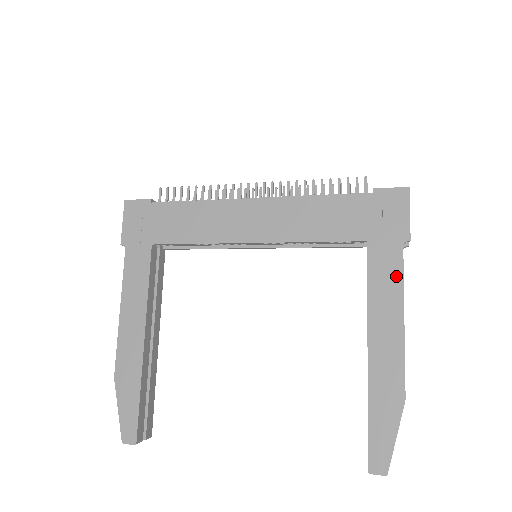
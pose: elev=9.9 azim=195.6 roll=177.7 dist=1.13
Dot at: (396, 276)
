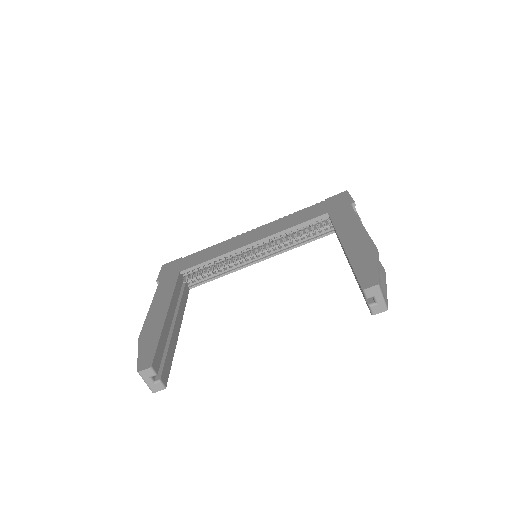
Dot at: (350, 214)
